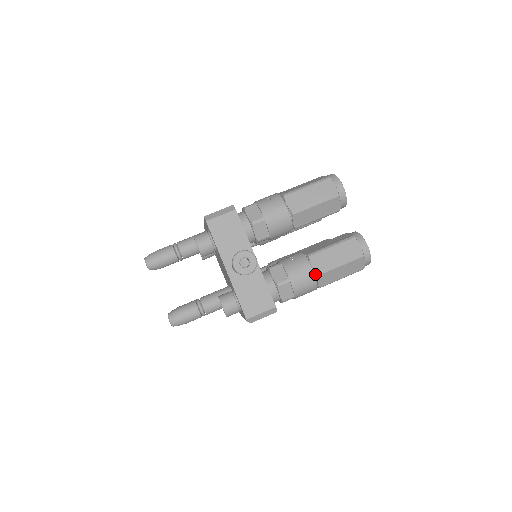
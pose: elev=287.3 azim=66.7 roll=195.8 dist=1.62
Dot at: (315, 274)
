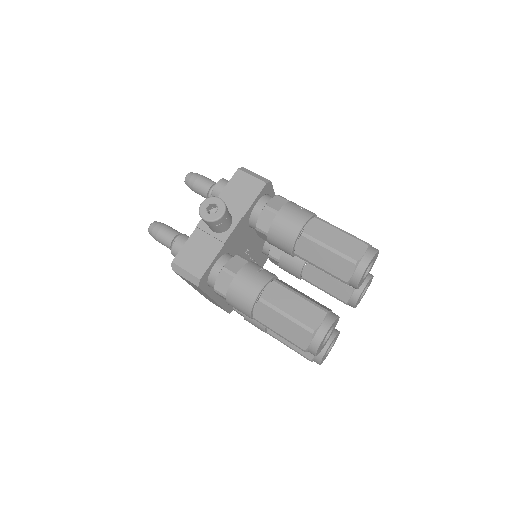
Dot at: (259, 297)
